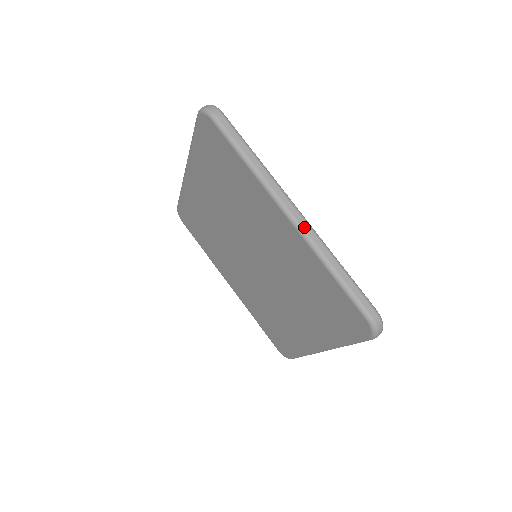
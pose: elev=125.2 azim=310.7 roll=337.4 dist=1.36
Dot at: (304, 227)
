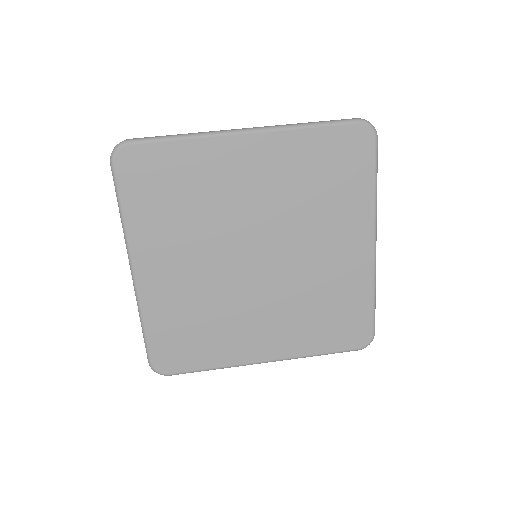
Dot at: (262, 127)
